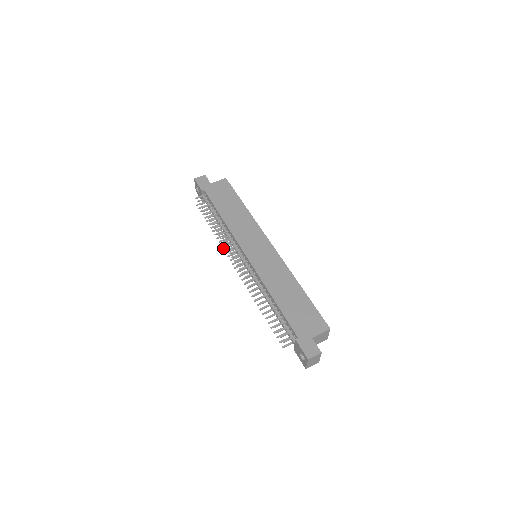
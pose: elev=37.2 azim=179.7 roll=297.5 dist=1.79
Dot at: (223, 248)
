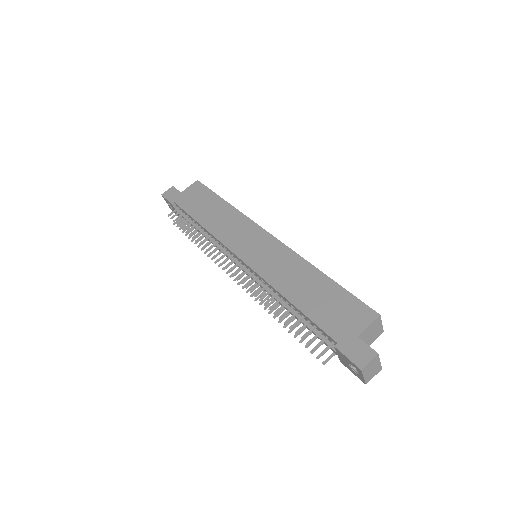
Dot at: (214, 262)
